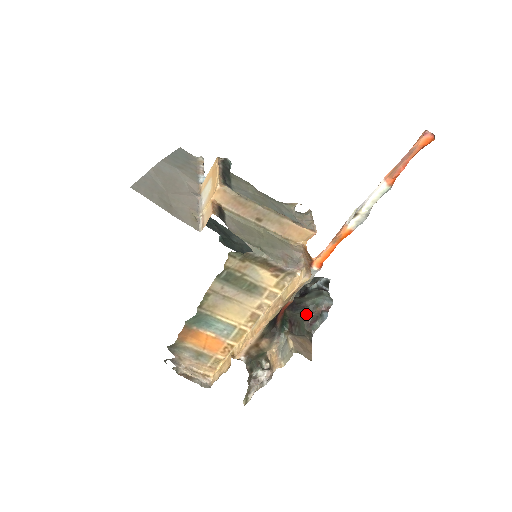
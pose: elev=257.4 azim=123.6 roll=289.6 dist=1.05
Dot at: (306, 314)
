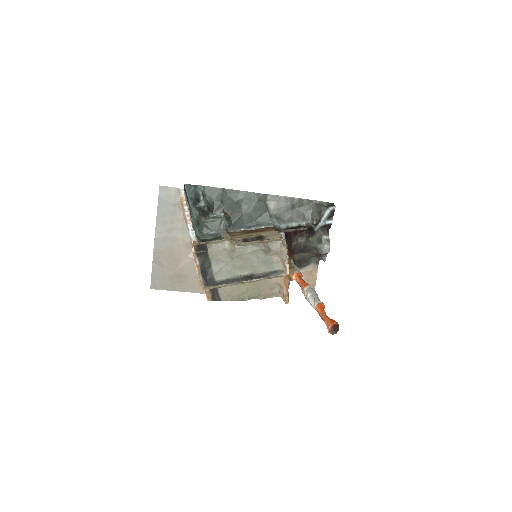
Dot at: (311, 252)
